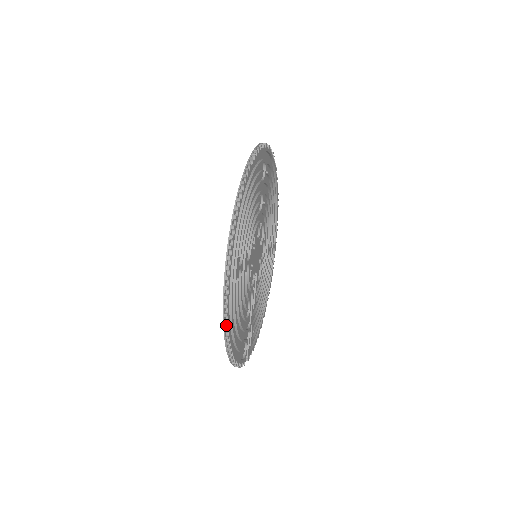
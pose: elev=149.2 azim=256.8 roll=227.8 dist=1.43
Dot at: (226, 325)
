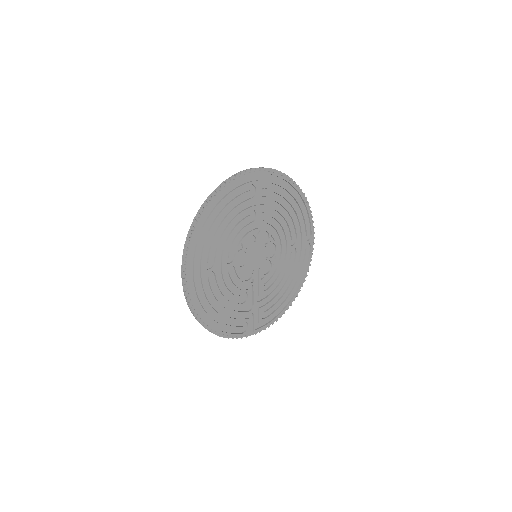
Dot at: (194, 310)
